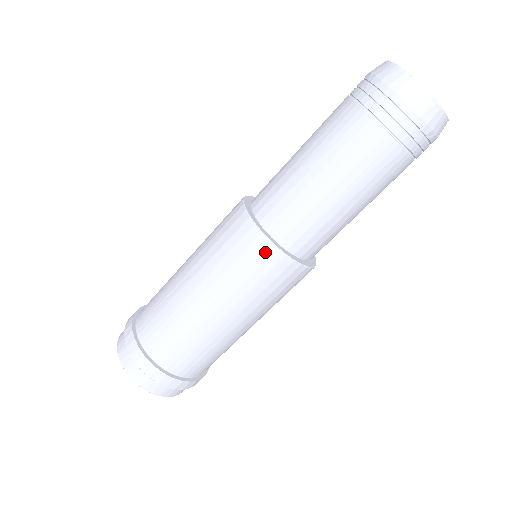
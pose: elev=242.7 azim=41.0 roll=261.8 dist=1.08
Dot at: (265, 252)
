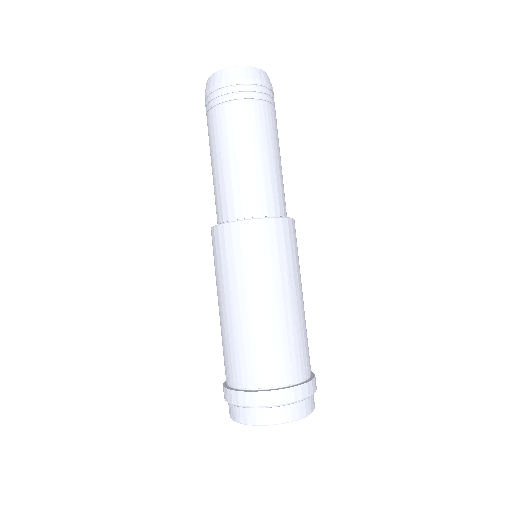
Dot at: (216, 235)
